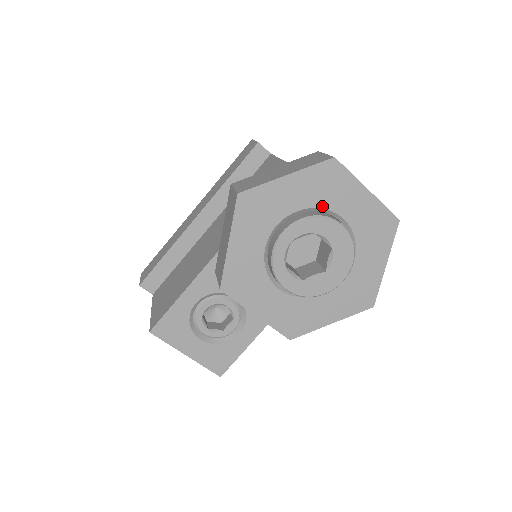
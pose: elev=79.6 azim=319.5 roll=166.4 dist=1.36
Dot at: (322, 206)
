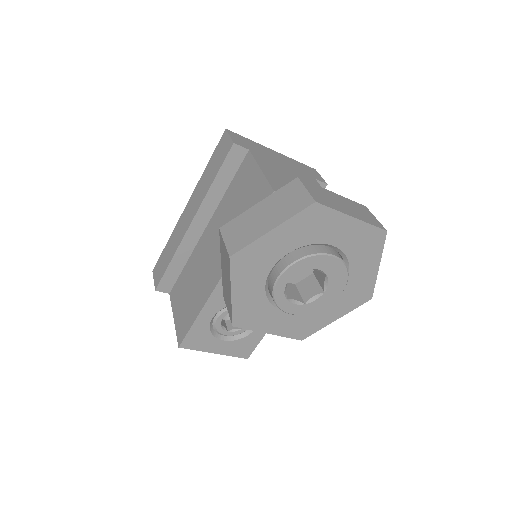
Dot at: (311, 243)
